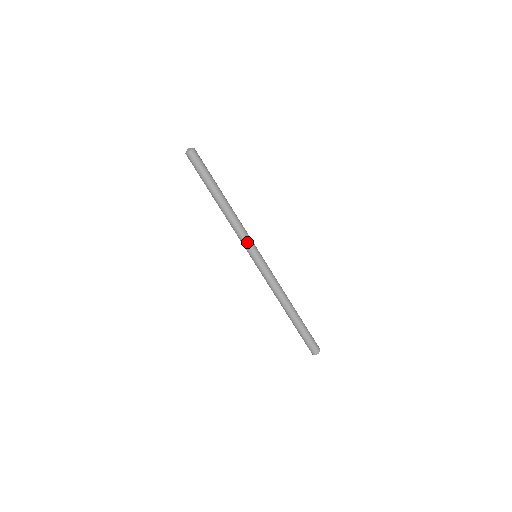
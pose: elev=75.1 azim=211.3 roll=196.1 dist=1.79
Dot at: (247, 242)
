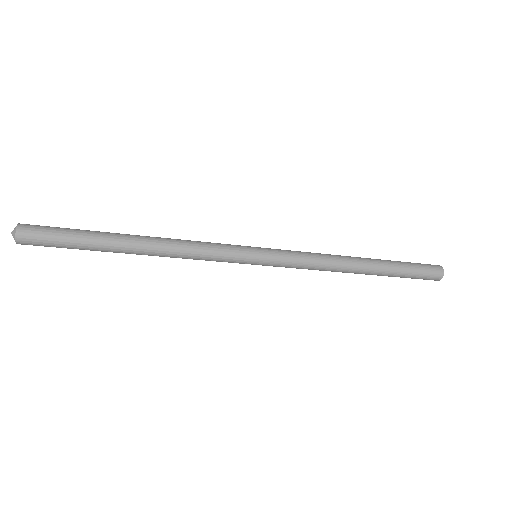
Dot at: (223, 261)
